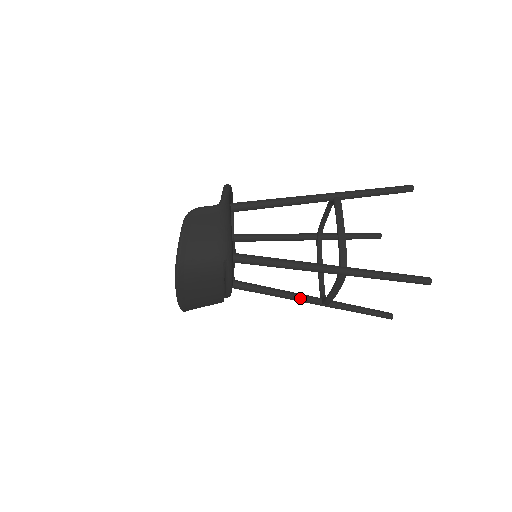
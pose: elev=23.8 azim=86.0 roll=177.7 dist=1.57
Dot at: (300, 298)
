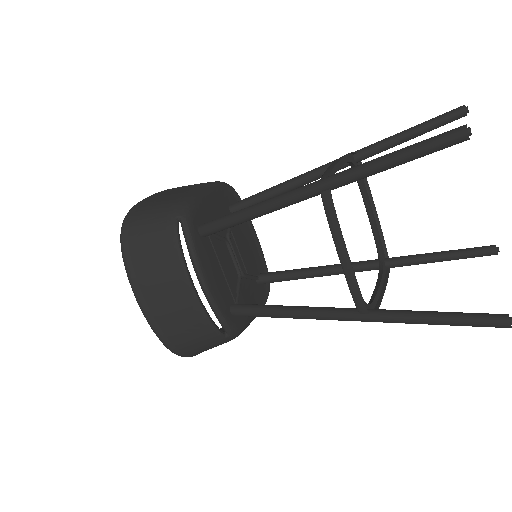
Dot at: (322, 310)
